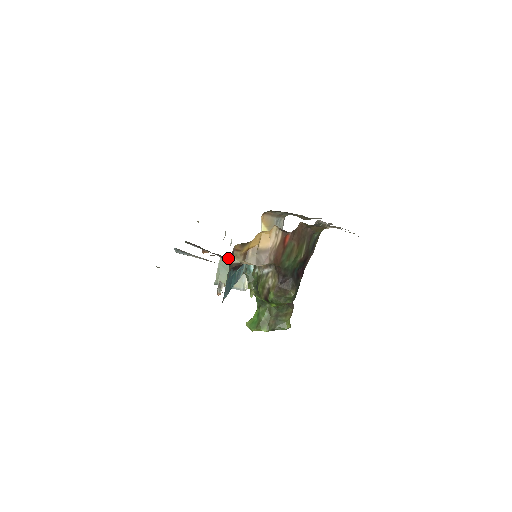
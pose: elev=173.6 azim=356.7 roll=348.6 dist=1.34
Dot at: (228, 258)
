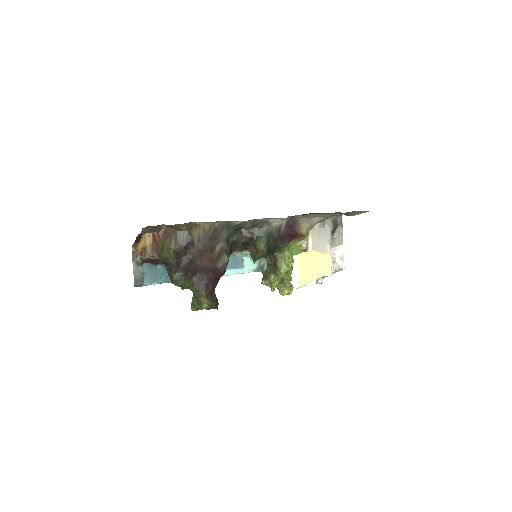
Dot at: occluded
